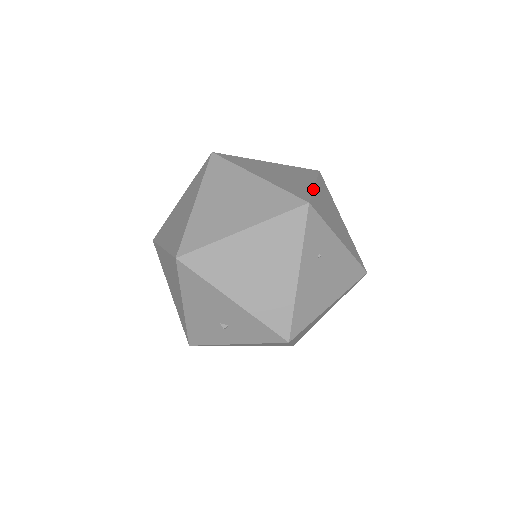
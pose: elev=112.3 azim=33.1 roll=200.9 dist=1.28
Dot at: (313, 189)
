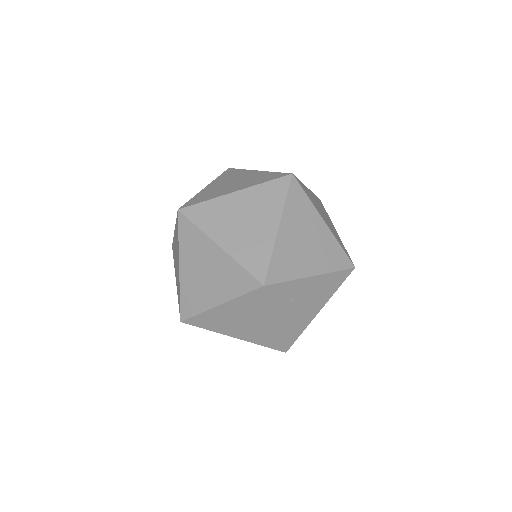
Dot at: (274, 243)
